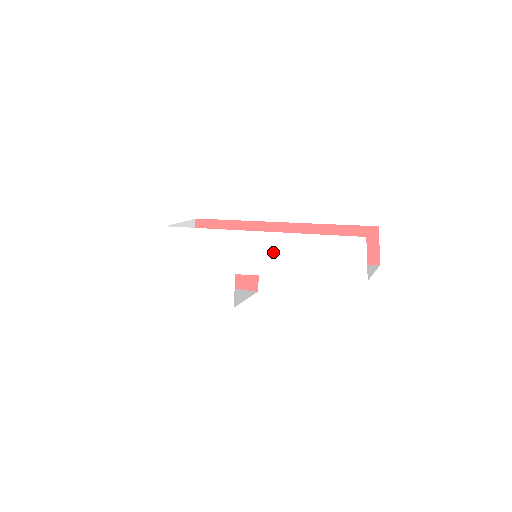
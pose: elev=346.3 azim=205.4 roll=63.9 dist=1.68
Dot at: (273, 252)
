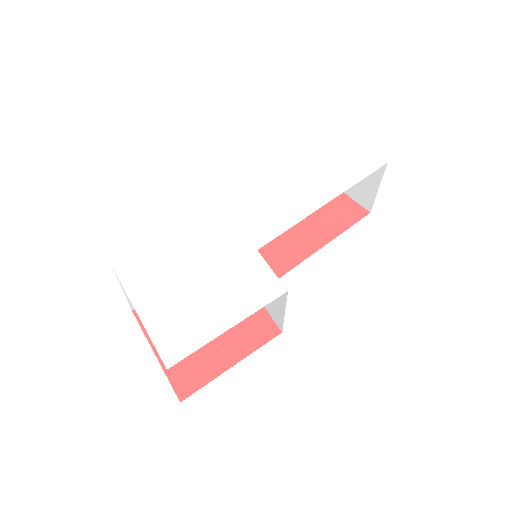
Dot at: (281, 199)
